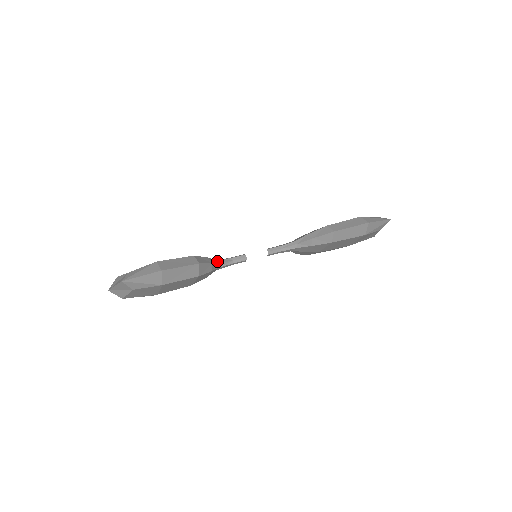
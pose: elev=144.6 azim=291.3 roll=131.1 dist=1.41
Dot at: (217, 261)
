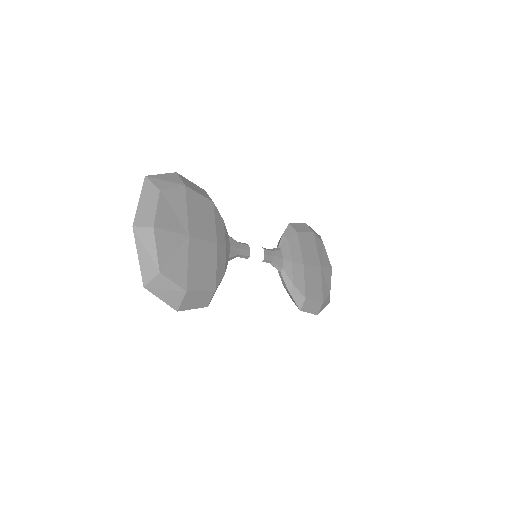
Dot at: occluded
